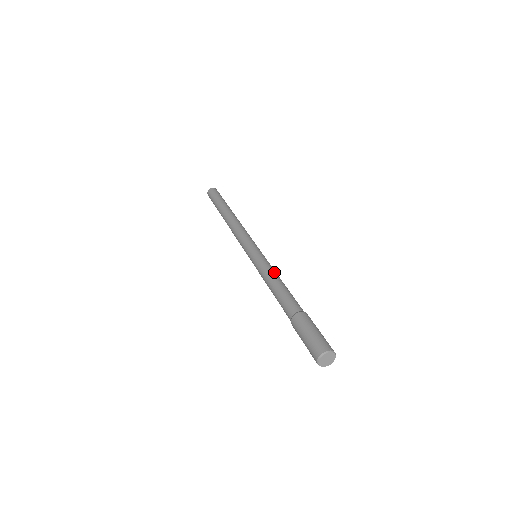
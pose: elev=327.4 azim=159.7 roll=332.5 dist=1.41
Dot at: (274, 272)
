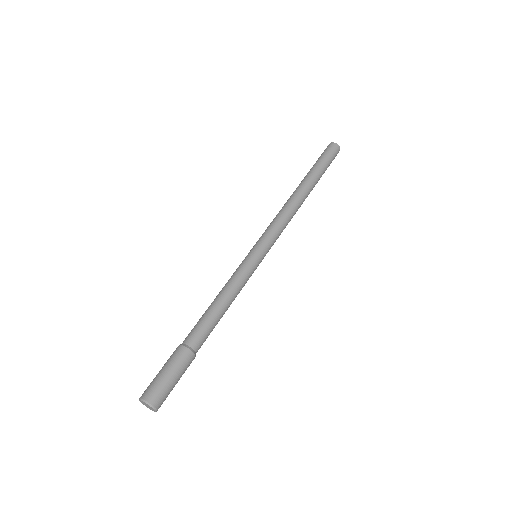
Dot at: (235, 289)
